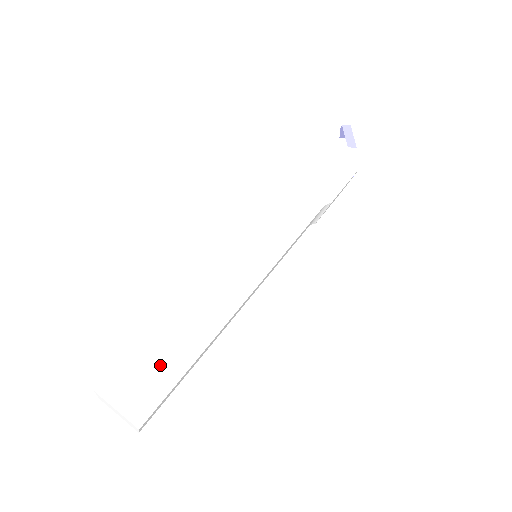
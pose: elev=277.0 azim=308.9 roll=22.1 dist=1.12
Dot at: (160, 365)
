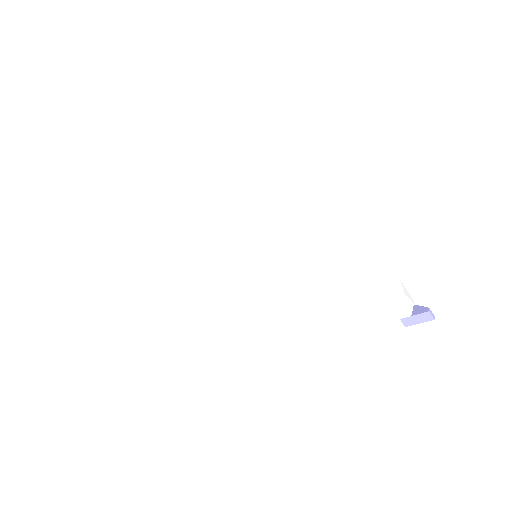
Dot at: (140, 230)
